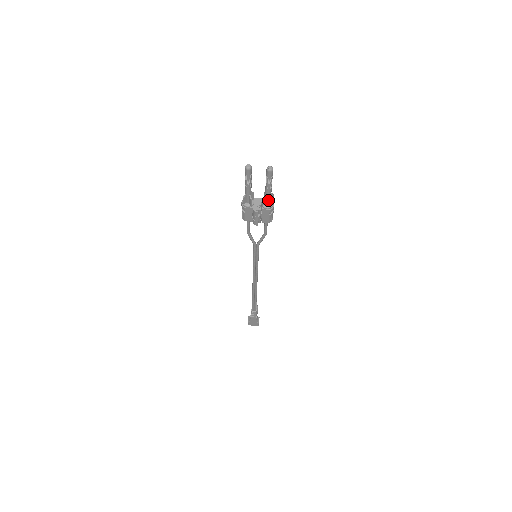
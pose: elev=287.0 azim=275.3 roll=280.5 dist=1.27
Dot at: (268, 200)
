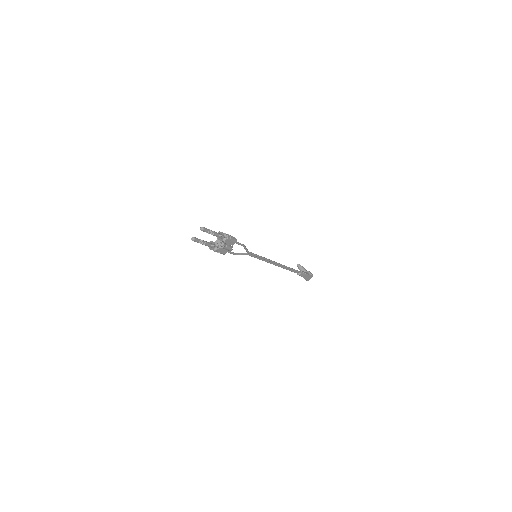
Dot at: (221, 237)
